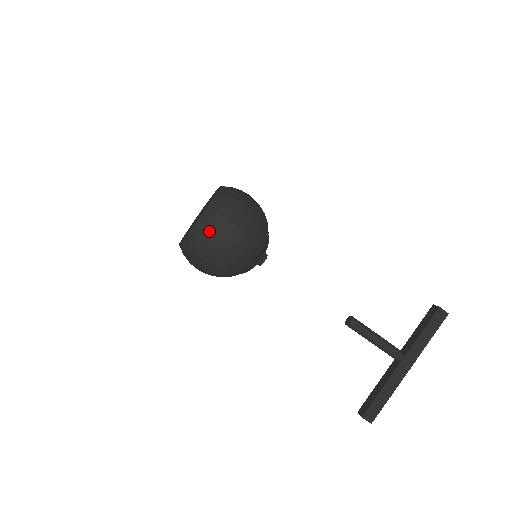
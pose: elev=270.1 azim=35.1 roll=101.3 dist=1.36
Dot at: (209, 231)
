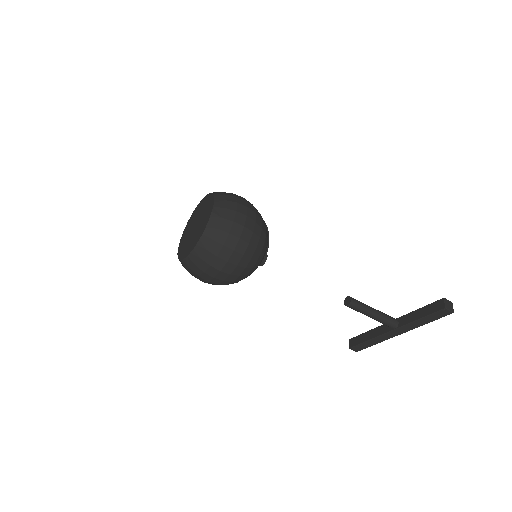
Dot at: (196, 271)
